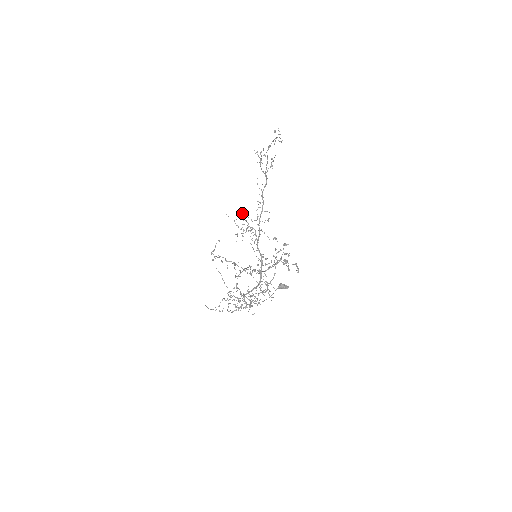
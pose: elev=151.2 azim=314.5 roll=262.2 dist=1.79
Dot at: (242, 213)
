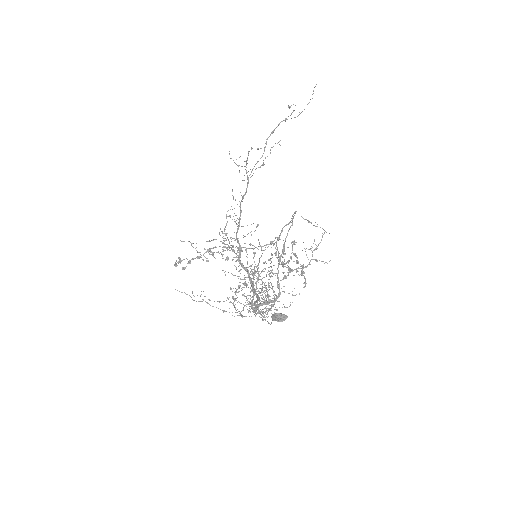
Dot at: occluded
